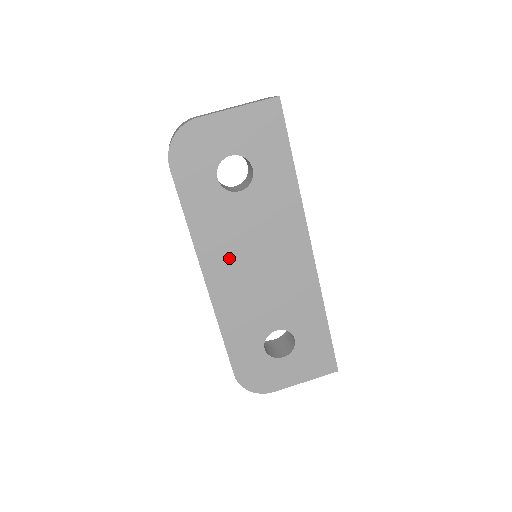
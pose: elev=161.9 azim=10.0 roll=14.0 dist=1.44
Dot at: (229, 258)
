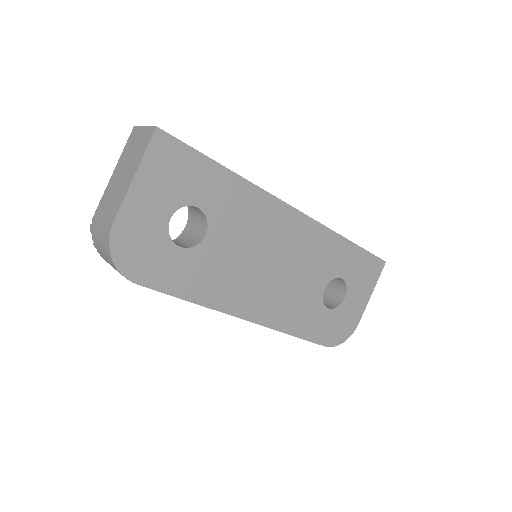
Dot at: (247, 287)
